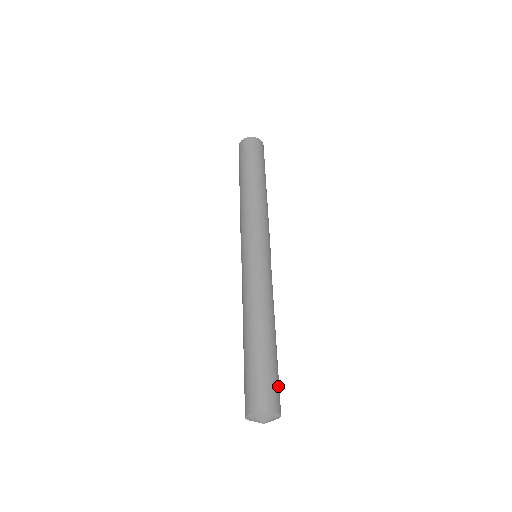
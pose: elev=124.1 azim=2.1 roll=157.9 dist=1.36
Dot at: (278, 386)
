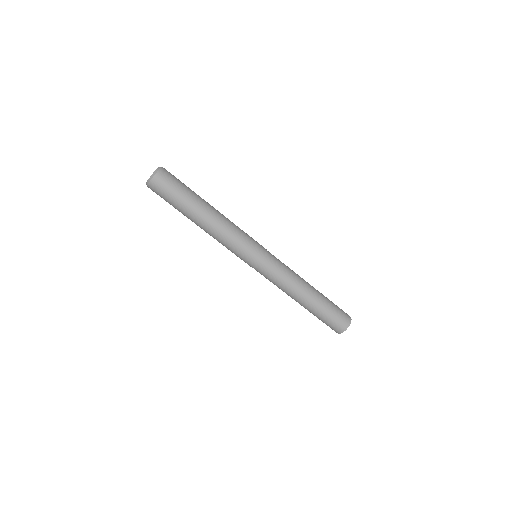
Dot at: (338, 307)
